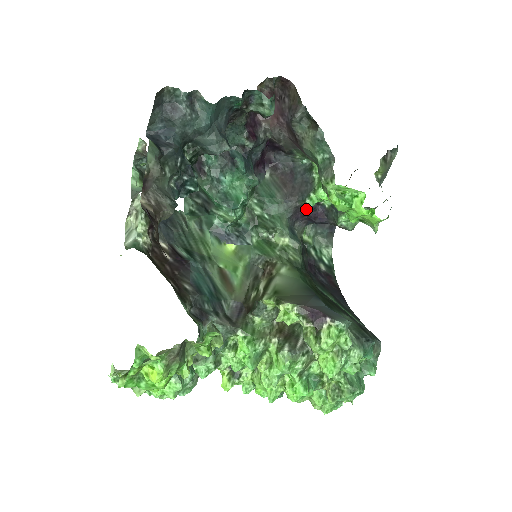
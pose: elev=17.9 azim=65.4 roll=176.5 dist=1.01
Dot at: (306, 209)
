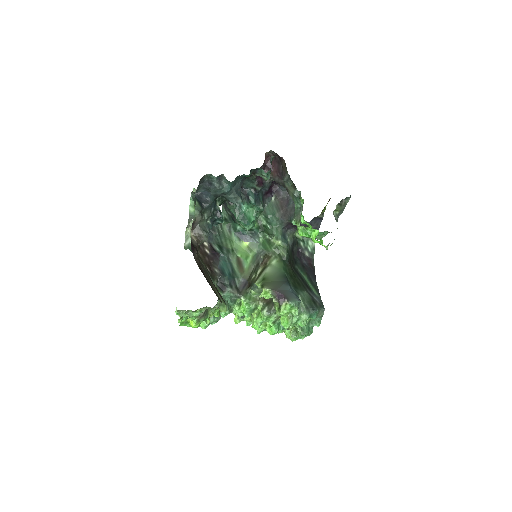
Dot at: occluded
